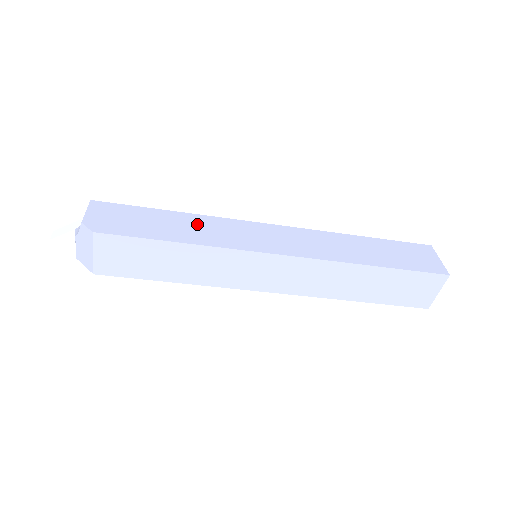
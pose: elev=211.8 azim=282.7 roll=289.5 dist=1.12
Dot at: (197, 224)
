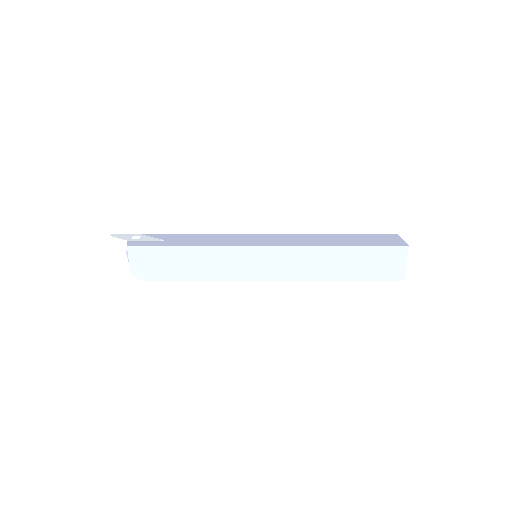
Dot at: (207, 259)
